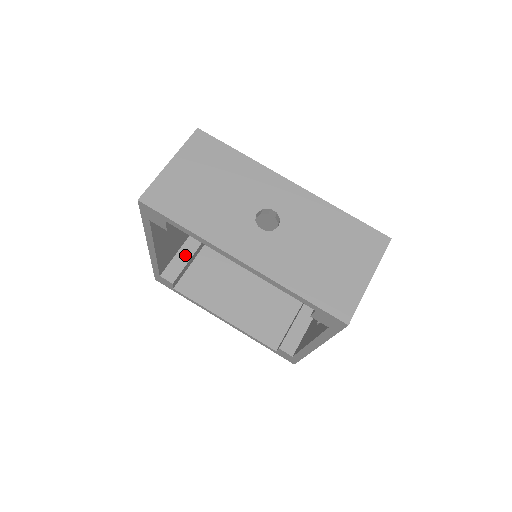
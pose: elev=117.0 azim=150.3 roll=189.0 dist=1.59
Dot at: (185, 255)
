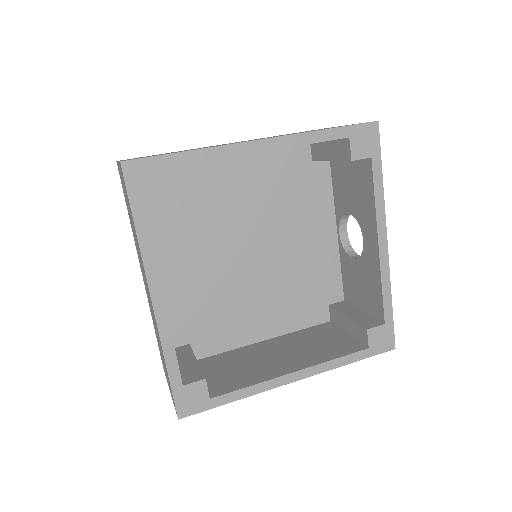
Dot at: (187, 361)
